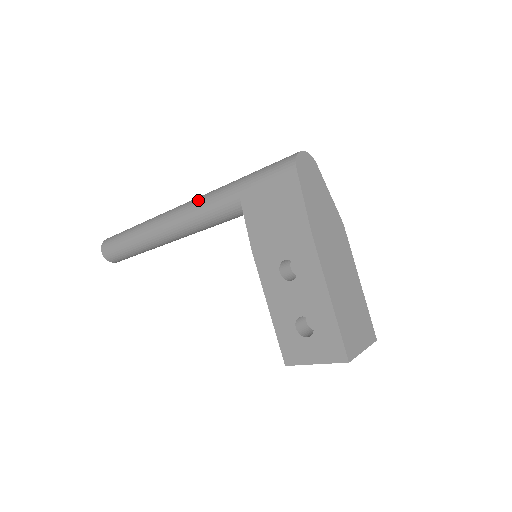
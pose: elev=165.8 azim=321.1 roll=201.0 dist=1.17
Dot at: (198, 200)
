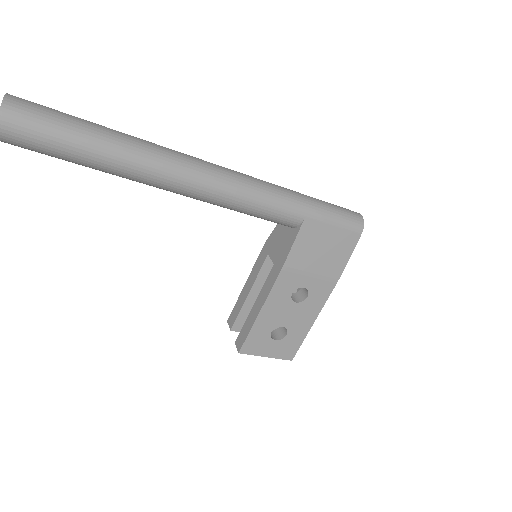
Dot at: (253, 187)
